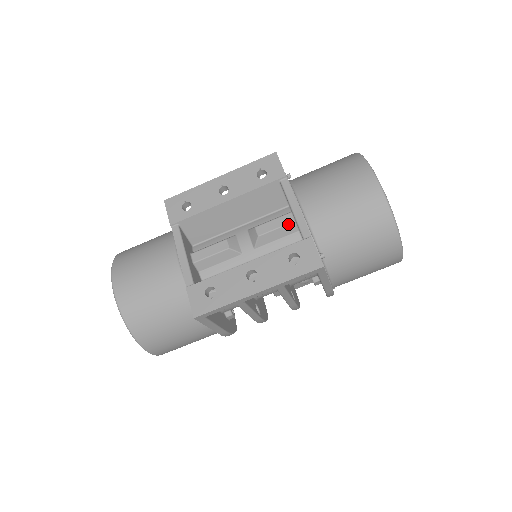
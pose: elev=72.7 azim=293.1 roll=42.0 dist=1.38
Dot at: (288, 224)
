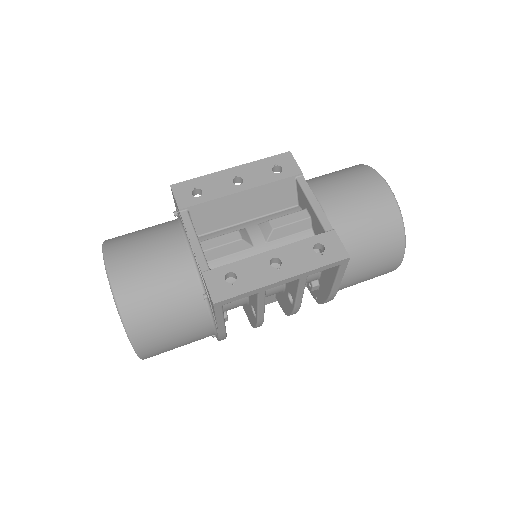
Dot at: (303, 220)
